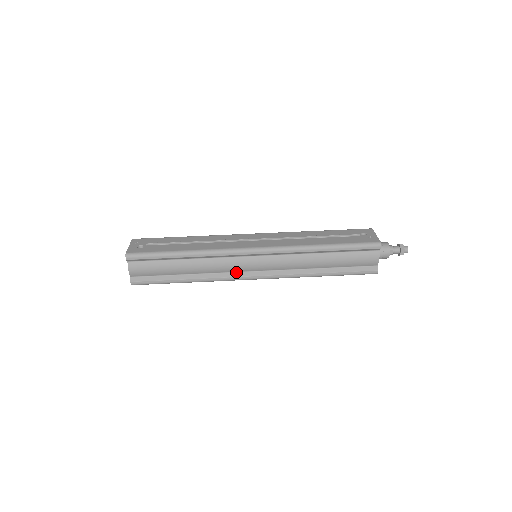
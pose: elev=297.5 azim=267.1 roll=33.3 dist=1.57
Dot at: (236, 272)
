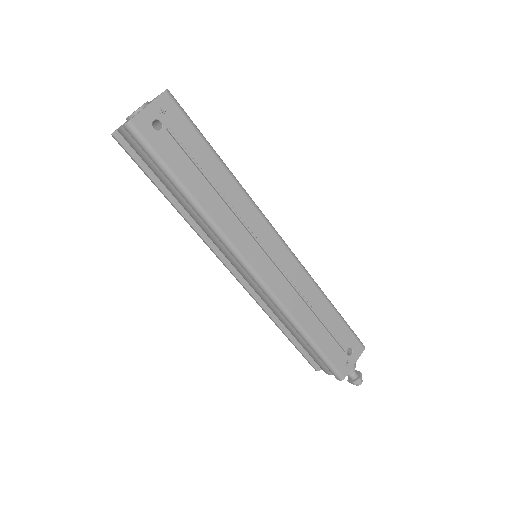
Dot at: occluded
